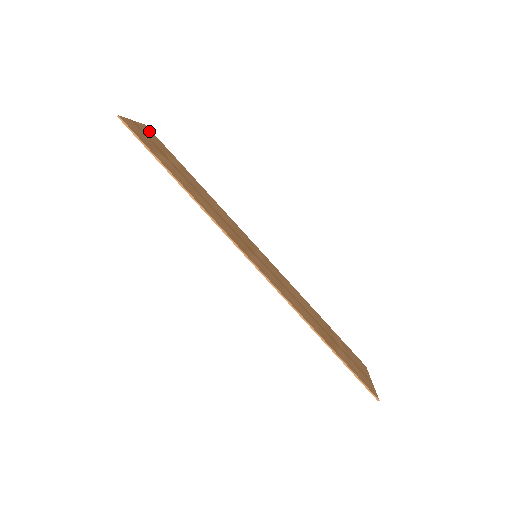
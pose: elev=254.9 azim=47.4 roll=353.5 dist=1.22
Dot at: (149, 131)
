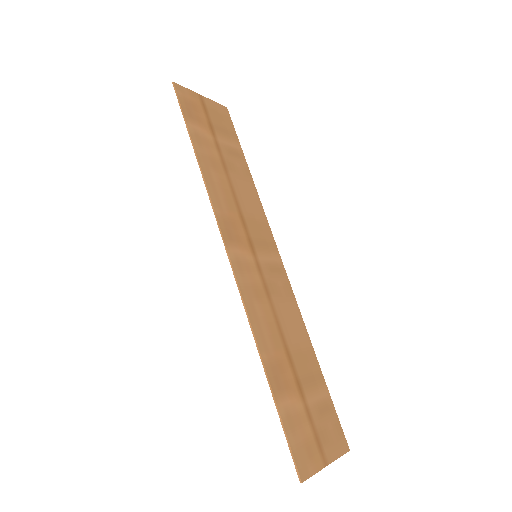
Dot at: (223, 112)
